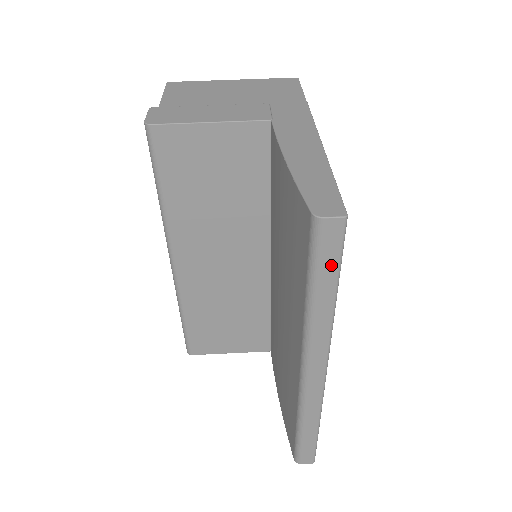
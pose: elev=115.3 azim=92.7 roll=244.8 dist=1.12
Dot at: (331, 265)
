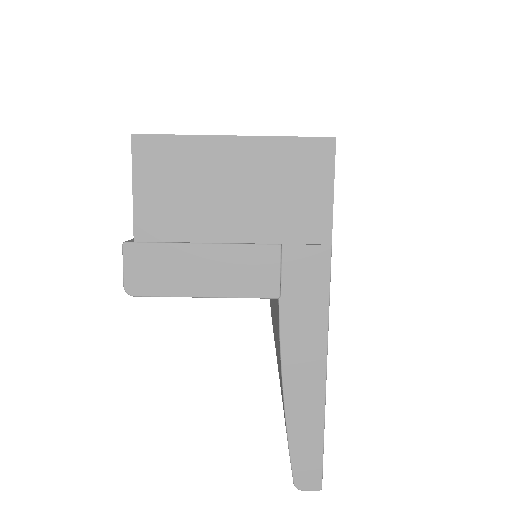
Dot at: occluded
